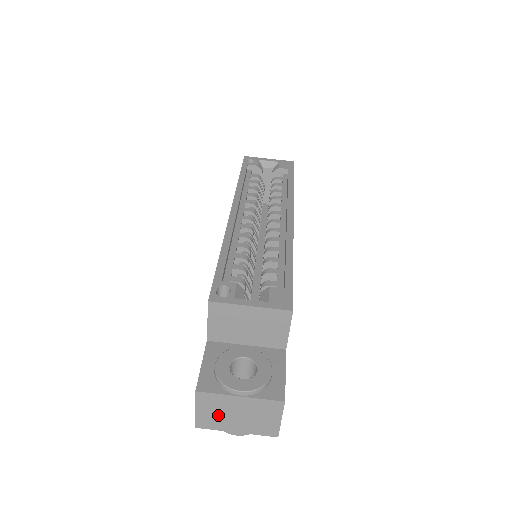
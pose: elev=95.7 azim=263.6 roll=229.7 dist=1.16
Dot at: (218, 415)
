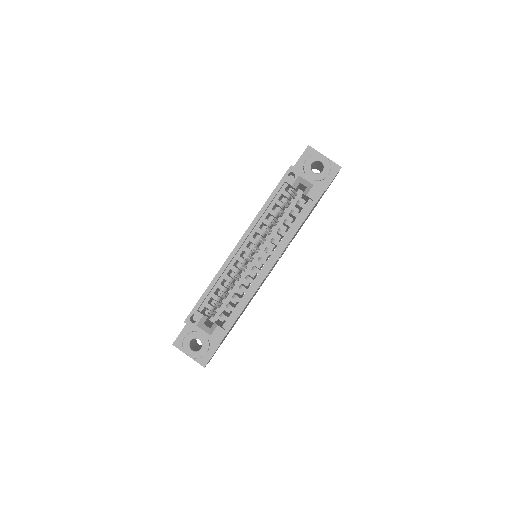
Dot at: occluded
